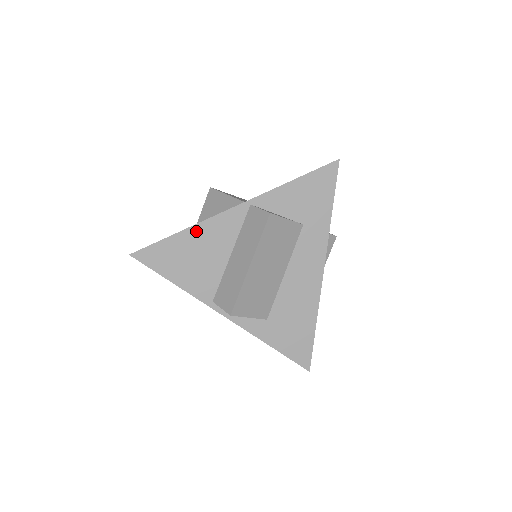
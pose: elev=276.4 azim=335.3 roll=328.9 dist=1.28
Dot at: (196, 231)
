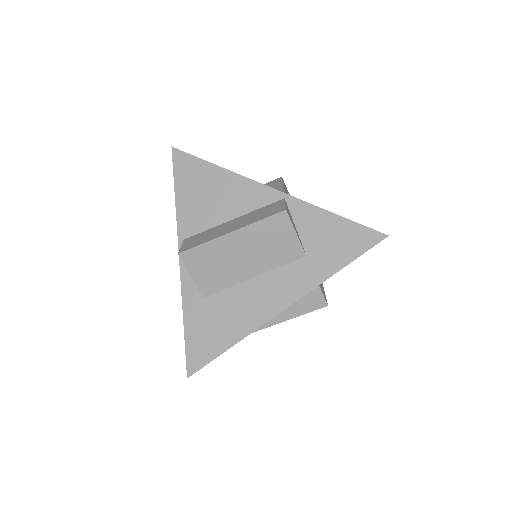
Dot at: (228, 177)
